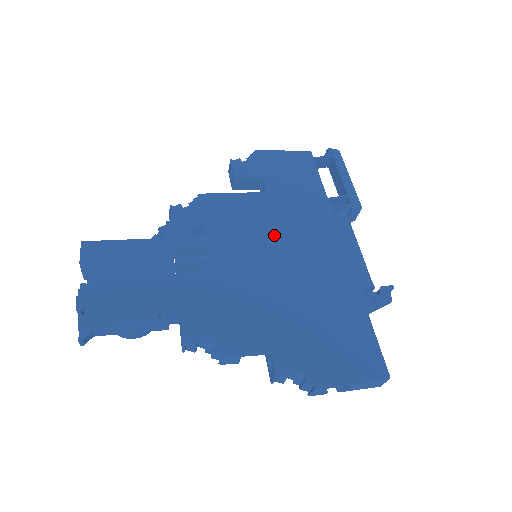
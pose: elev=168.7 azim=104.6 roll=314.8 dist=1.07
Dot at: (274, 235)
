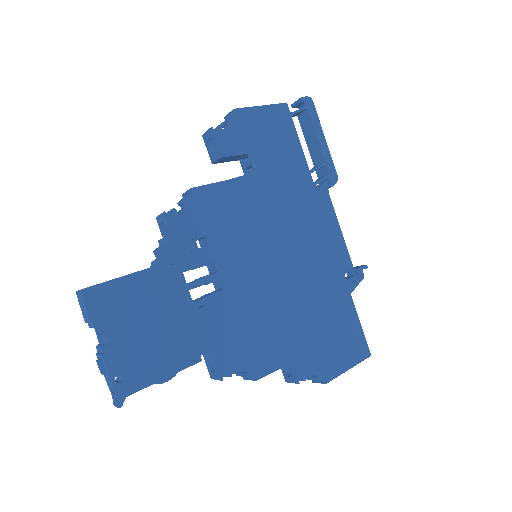
Dot at: (272, 231)
